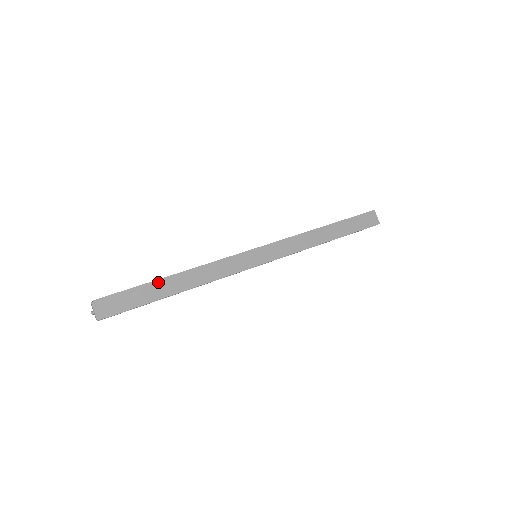
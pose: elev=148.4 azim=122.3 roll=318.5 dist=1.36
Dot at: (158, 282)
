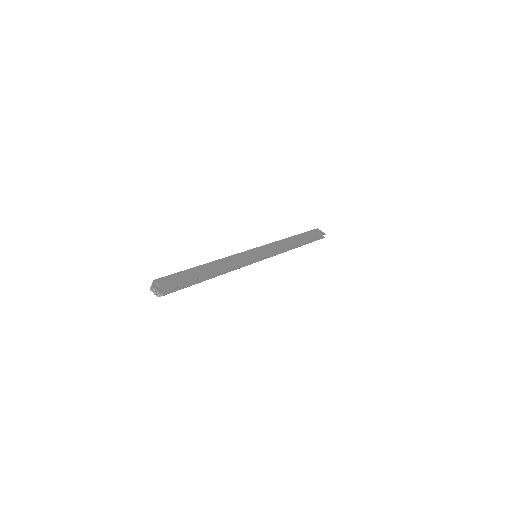
Dot at: (196, 268)
